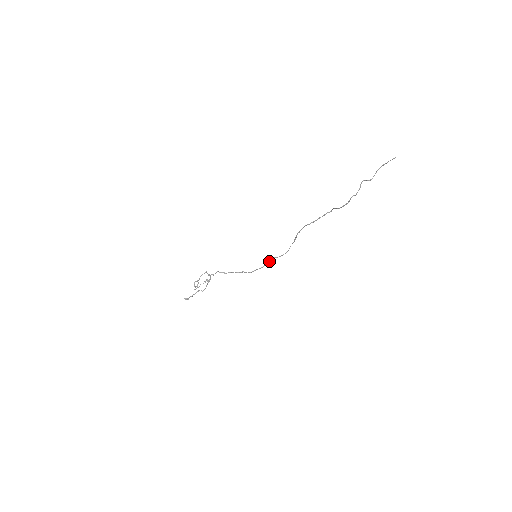
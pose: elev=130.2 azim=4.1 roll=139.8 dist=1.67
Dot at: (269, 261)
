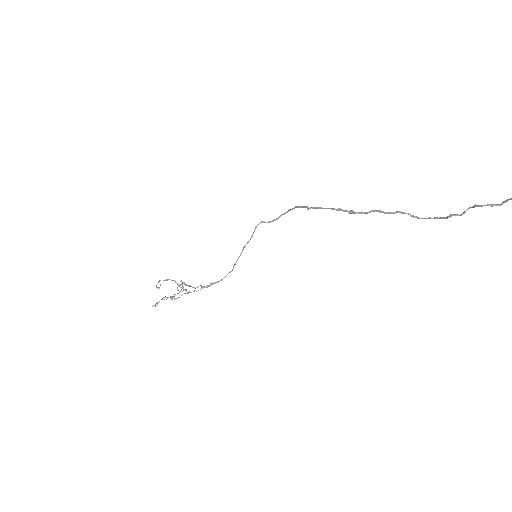
Dot at: (257, 225)
